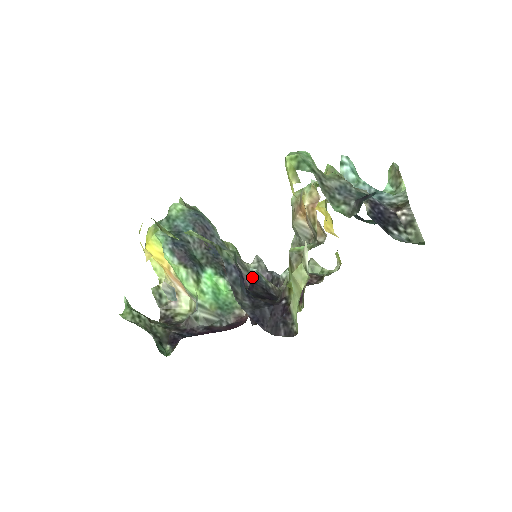
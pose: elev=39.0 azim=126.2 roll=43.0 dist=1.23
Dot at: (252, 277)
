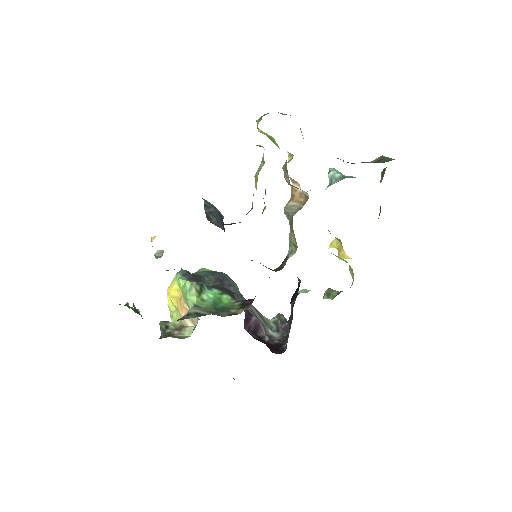
Dot at: occluded
